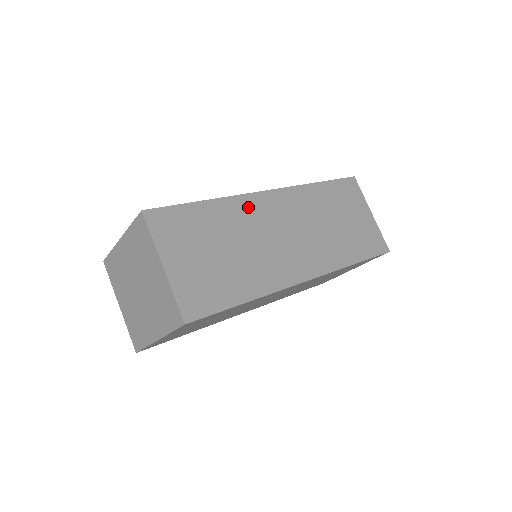
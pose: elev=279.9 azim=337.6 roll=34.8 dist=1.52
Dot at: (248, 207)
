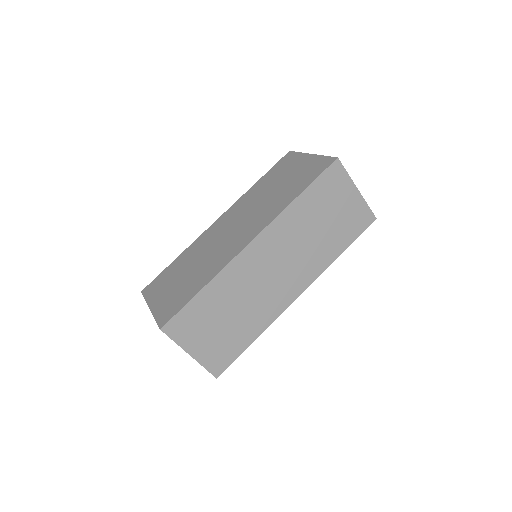
Dot at: (238, 270)
